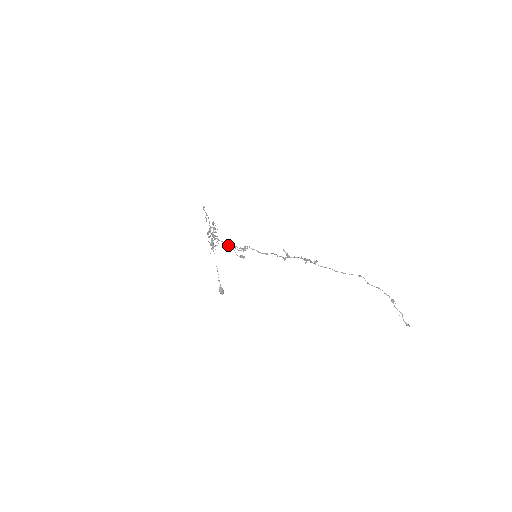
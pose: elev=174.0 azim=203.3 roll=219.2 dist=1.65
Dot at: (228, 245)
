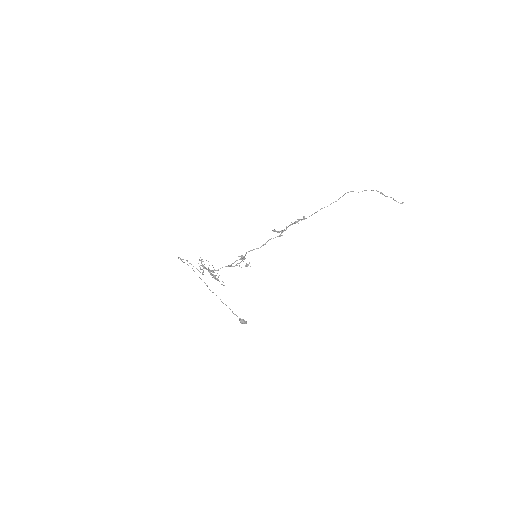
Dot at: (229, 265)
